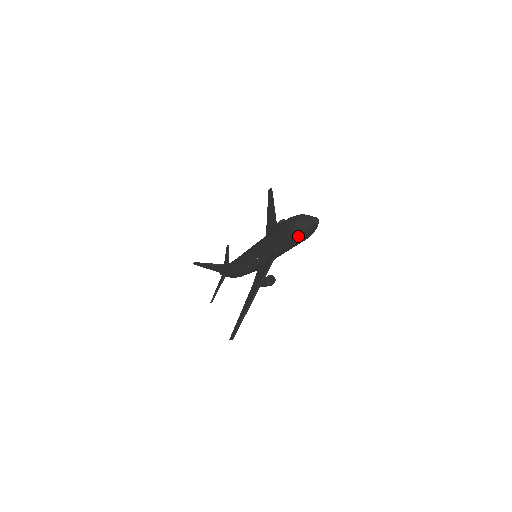
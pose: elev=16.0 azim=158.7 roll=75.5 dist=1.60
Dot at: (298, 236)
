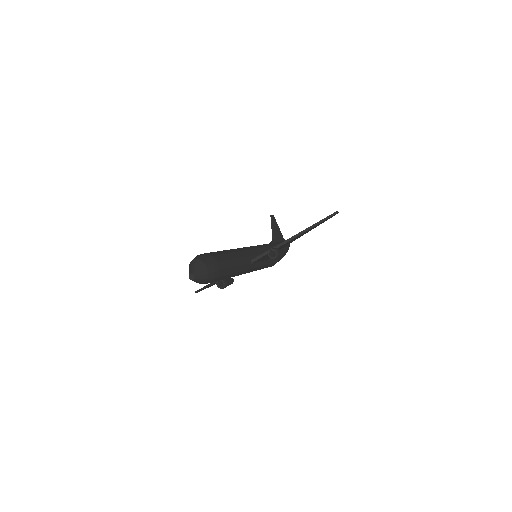
Dot at: occluded
